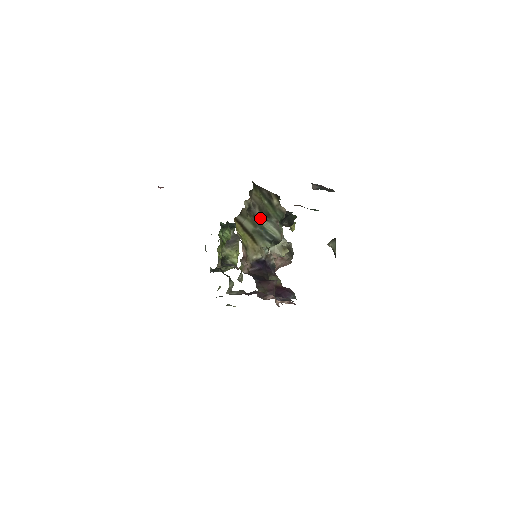
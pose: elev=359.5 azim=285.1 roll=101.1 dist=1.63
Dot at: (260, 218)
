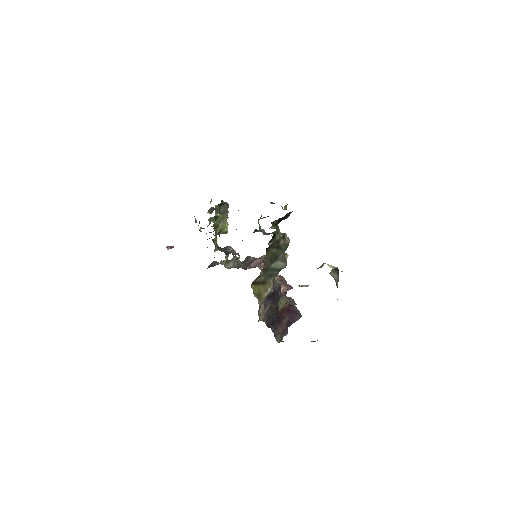
Dot at: (270, 265)
